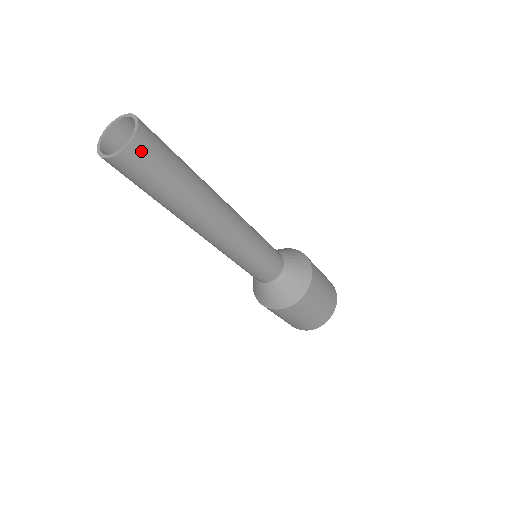
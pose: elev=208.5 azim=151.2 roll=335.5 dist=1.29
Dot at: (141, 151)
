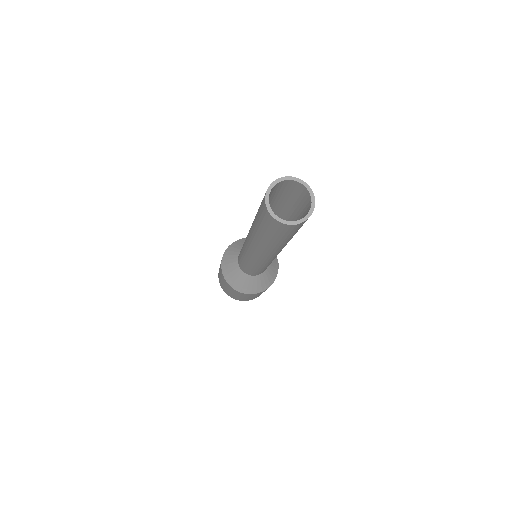
Dot at: (297, 227)
